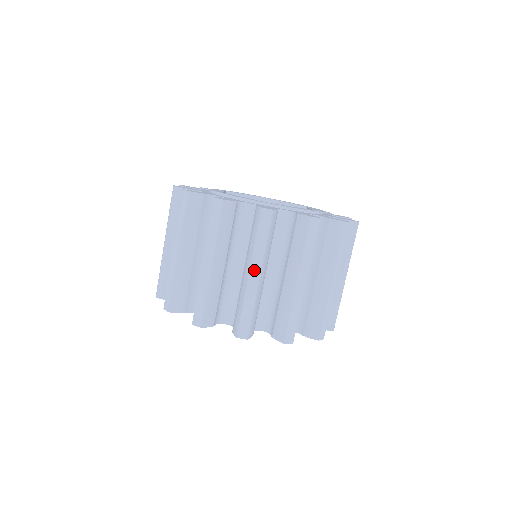
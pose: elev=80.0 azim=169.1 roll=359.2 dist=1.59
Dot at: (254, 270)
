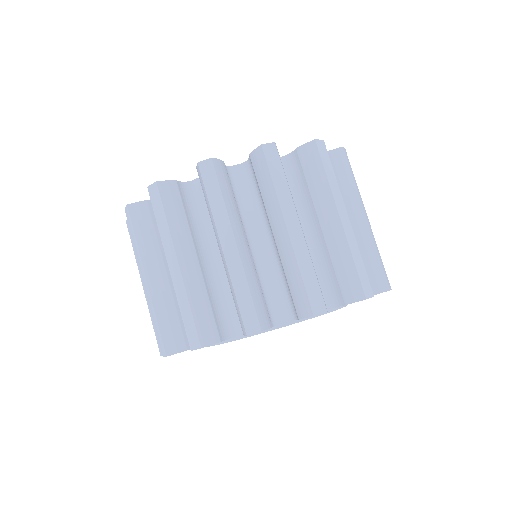
Dot at: (170, 259)
